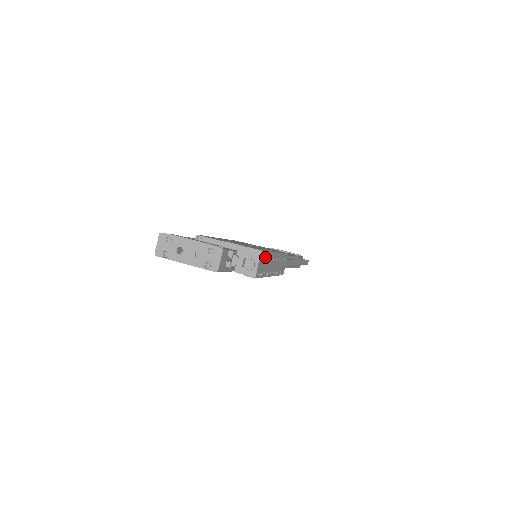
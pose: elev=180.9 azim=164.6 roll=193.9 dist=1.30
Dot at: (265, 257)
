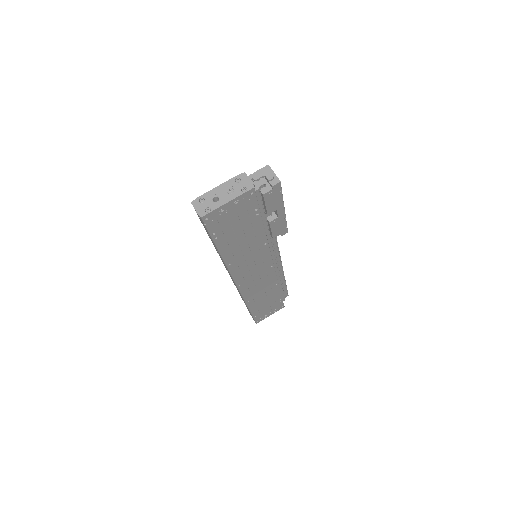
Dot at: occluded
